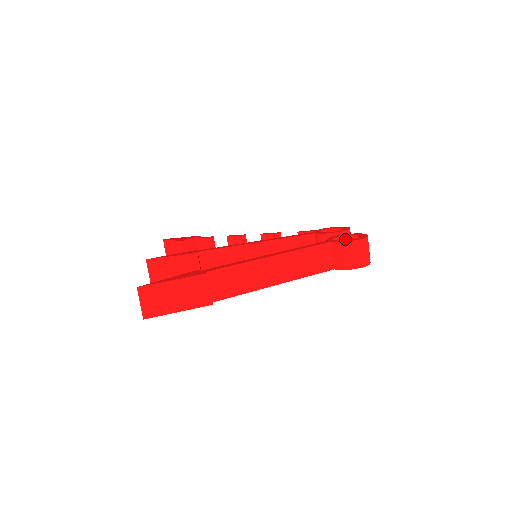
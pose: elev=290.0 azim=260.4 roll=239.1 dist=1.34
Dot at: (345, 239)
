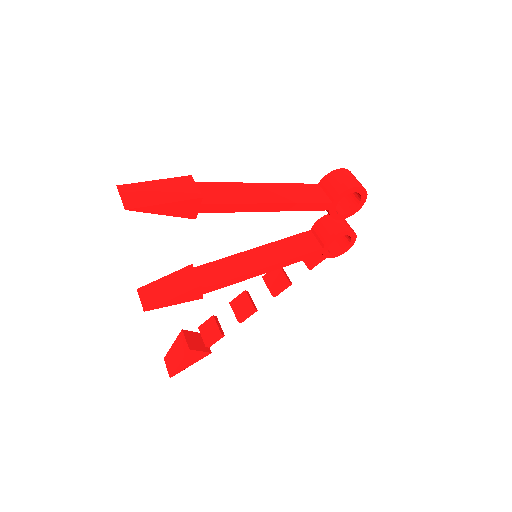
Dot at: occluded
